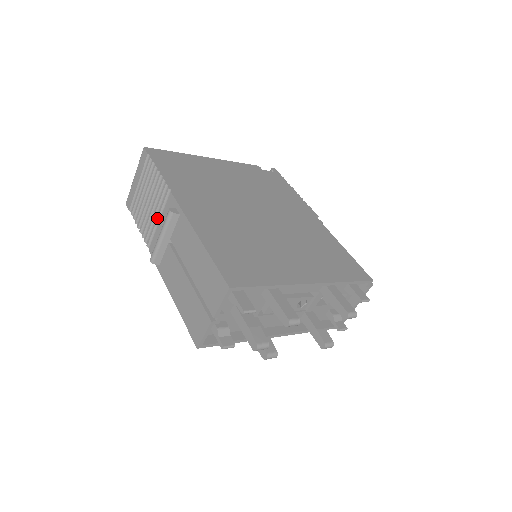
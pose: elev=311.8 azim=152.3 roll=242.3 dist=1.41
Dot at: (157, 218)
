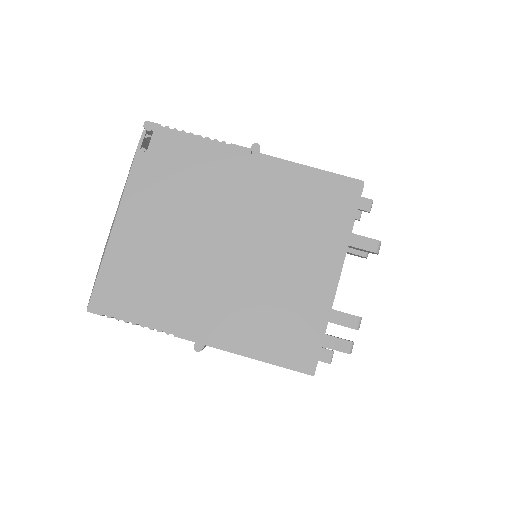
Dot at: occluded
